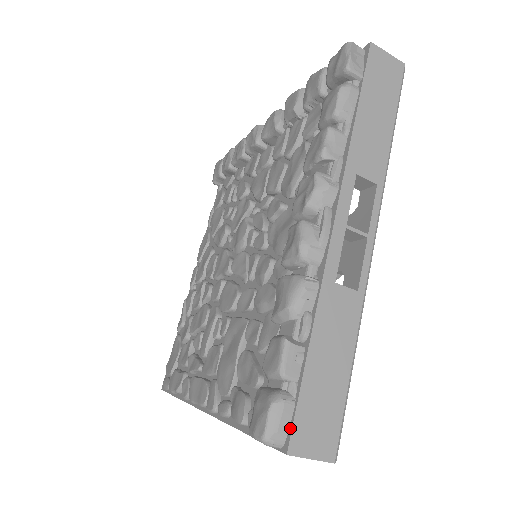
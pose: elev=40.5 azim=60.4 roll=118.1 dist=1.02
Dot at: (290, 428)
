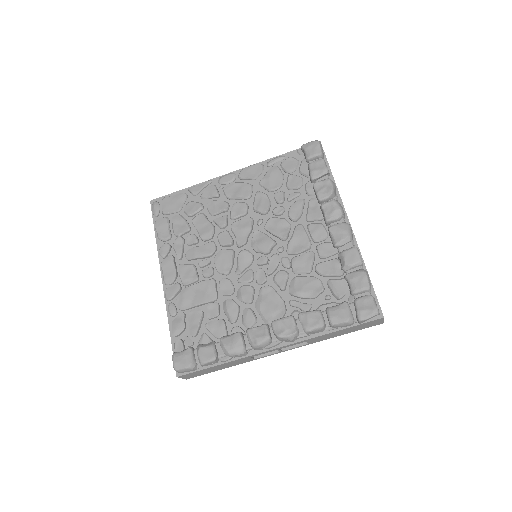
Dot at: (186, 373)
